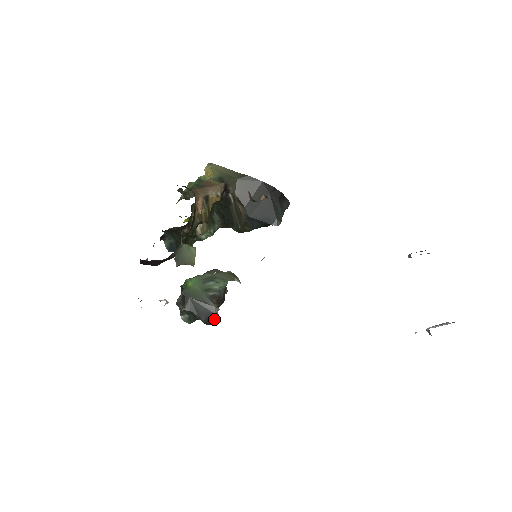
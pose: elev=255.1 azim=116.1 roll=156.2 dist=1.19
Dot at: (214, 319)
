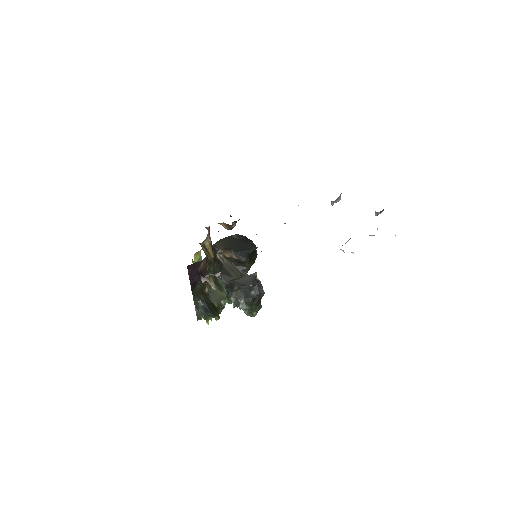
Dot at: (259, 283)
